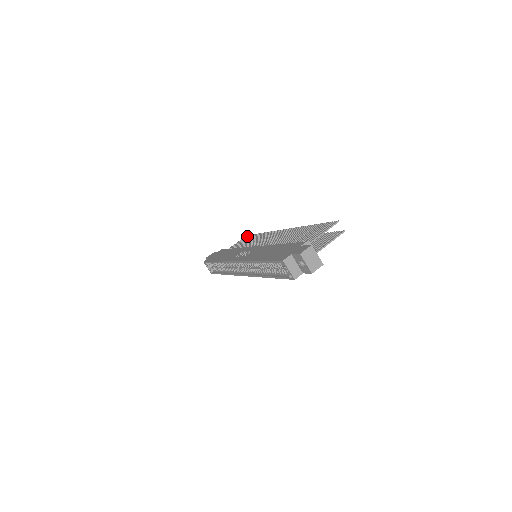
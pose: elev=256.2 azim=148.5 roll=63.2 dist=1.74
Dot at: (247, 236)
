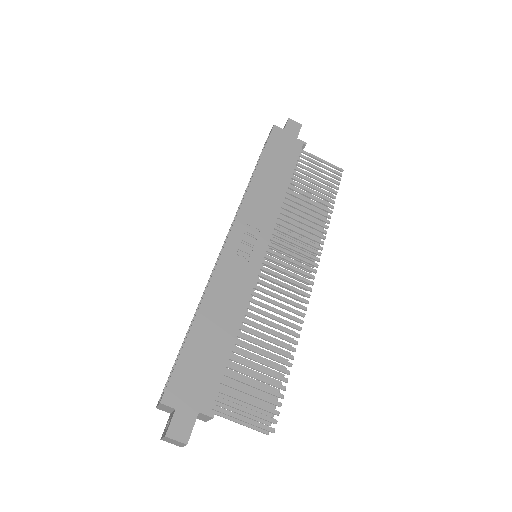
Dot at: (338, 173)
